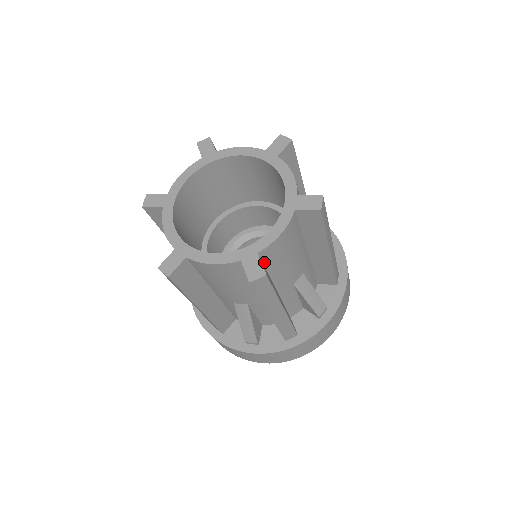
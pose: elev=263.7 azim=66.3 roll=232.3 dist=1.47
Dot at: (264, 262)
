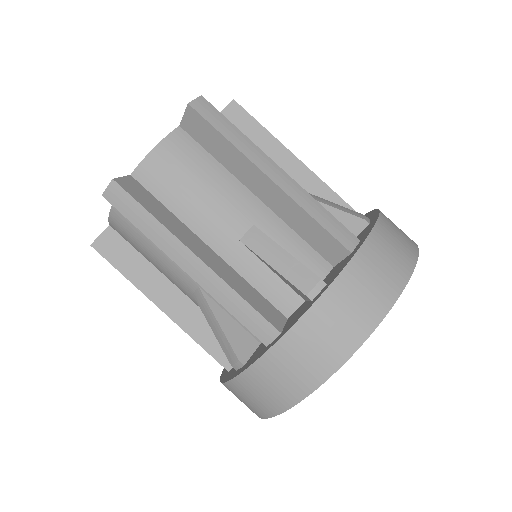
Dot at: occluded
